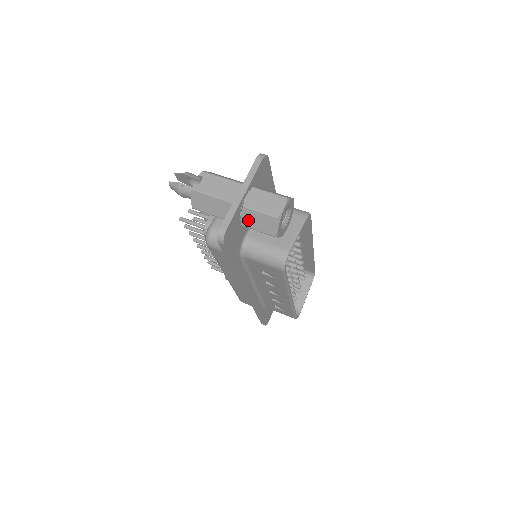
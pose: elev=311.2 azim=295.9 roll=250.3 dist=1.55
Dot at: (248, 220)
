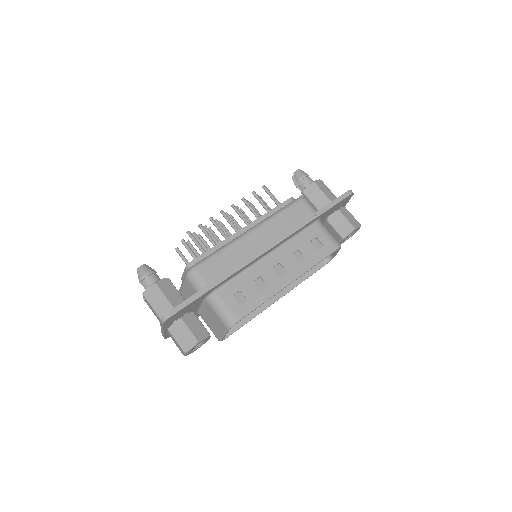
Dot at: occluded
